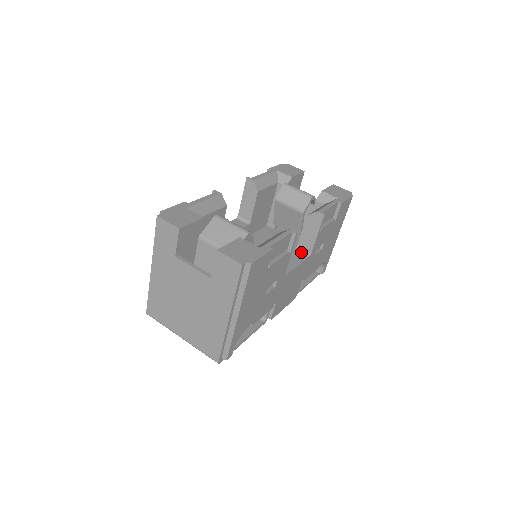
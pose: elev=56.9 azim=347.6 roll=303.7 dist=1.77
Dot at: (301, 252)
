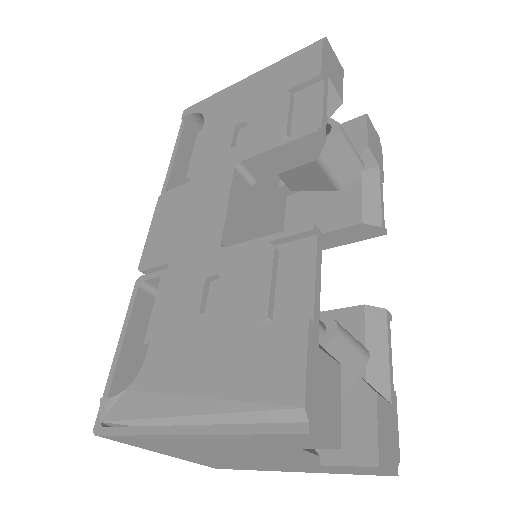
Dot at: occluded
